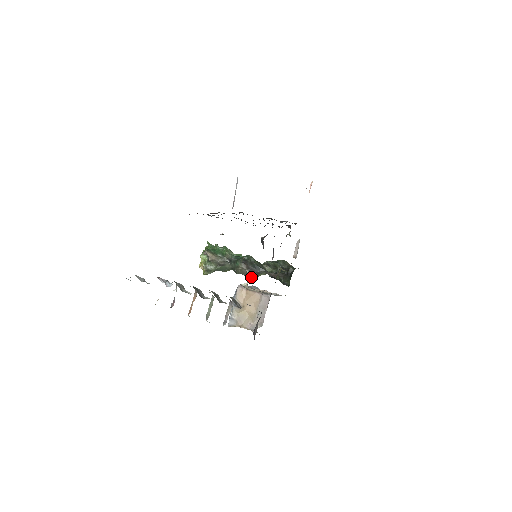
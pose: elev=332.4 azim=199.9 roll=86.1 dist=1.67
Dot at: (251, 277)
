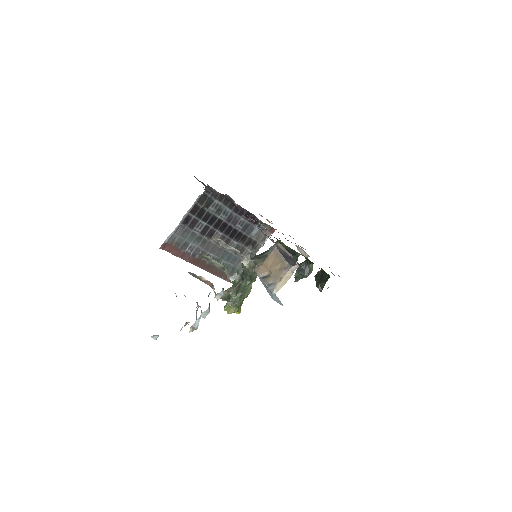
Dot at: (262, 262)
